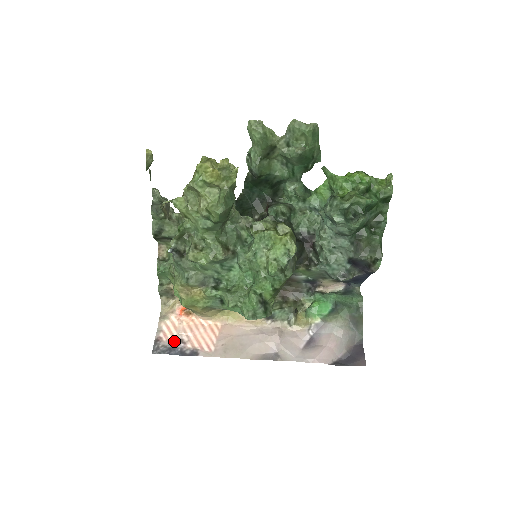
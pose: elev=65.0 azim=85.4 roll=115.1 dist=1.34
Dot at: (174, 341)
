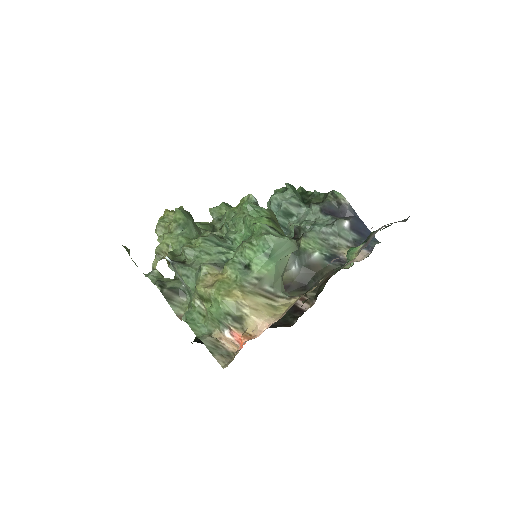
Dot at: occluded
